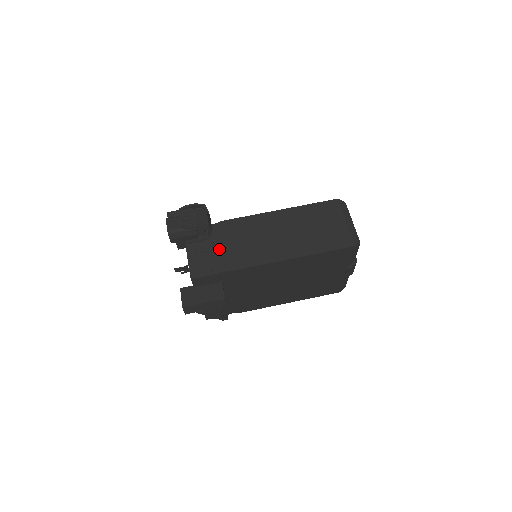
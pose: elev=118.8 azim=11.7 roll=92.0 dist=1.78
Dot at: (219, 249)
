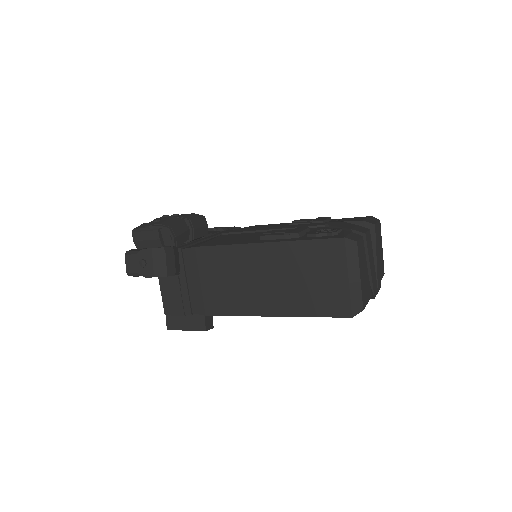
Dot at: (191, 285)
